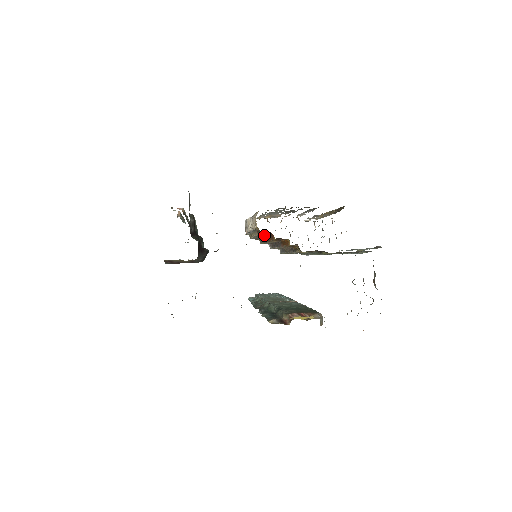
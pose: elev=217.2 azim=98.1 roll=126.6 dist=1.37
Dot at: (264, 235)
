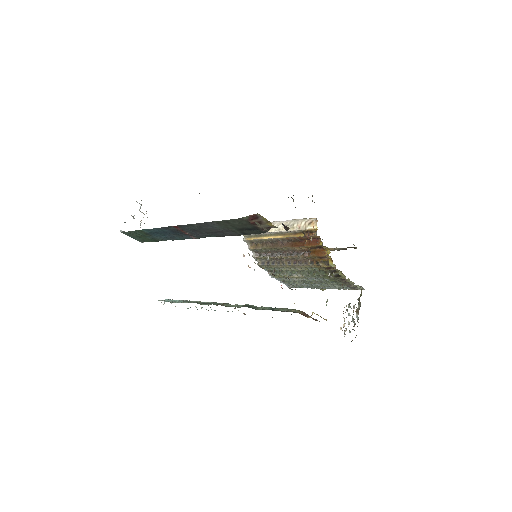
Dot at: (299, 239)
